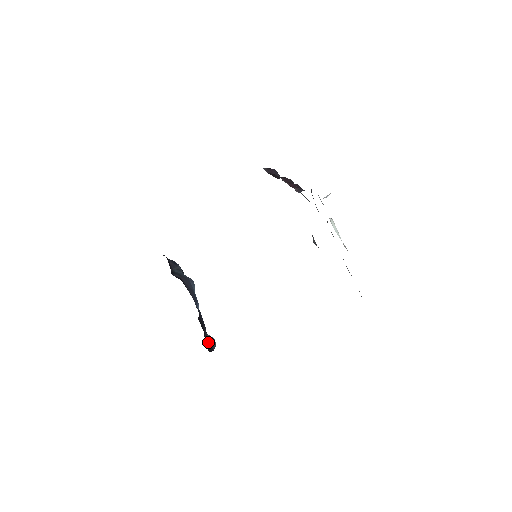
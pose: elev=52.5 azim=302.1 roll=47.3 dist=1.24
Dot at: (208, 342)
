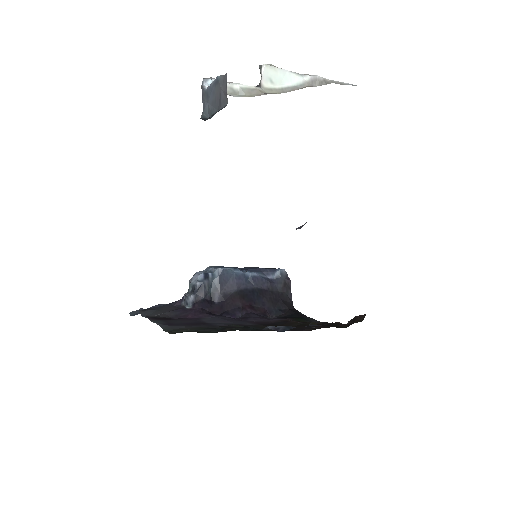
Dot at: (282, 286)
